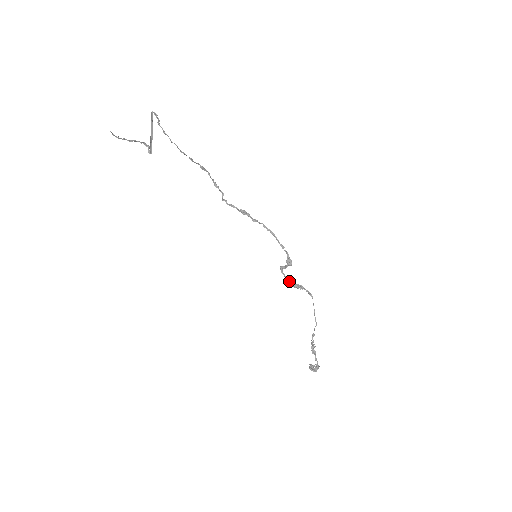
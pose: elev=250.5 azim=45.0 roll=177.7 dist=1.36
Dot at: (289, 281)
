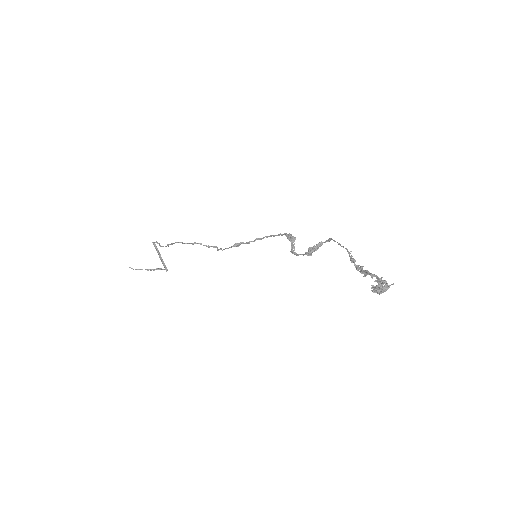
Dot at: (305, 253)
